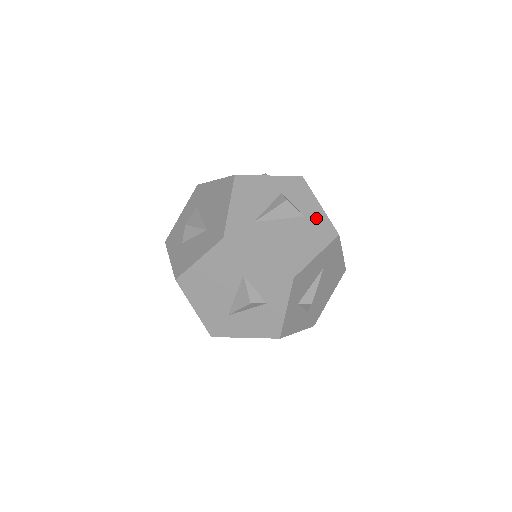
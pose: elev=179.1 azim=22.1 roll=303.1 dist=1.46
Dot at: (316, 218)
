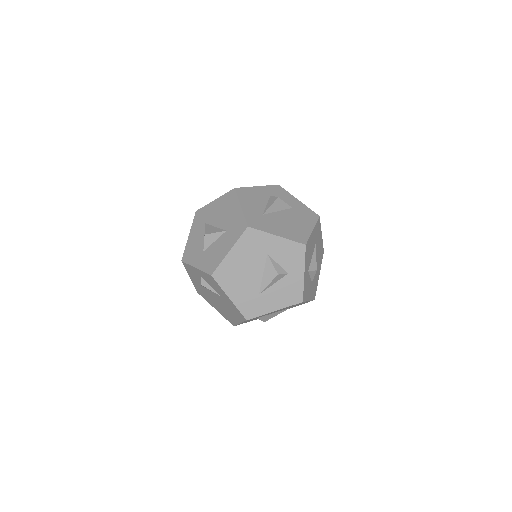
Dot at: (300, 208)
